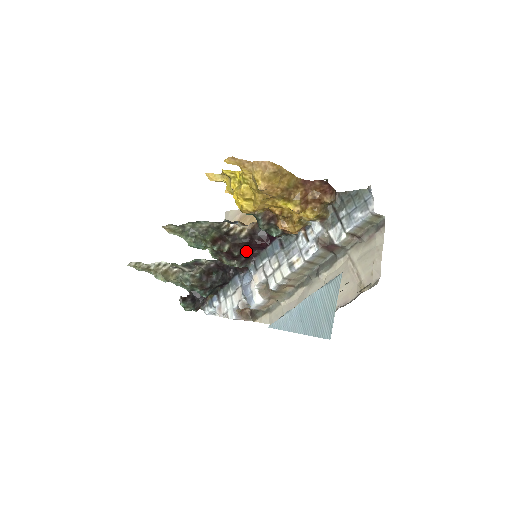
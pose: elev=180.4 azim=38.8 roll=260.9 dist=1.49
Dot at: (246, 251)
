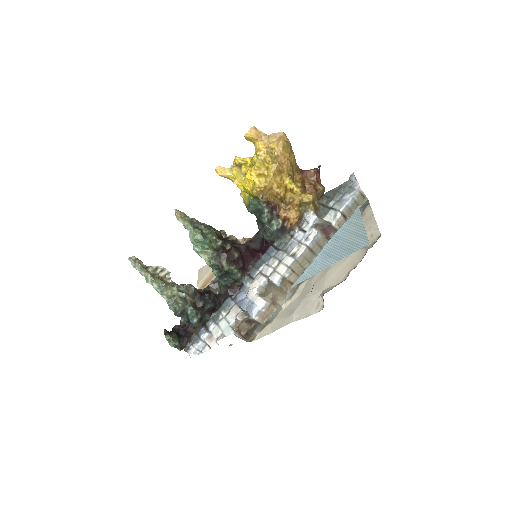
Dot at: (243, 259)
